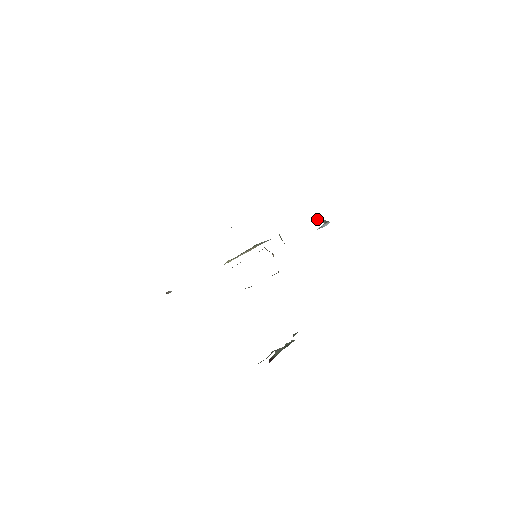
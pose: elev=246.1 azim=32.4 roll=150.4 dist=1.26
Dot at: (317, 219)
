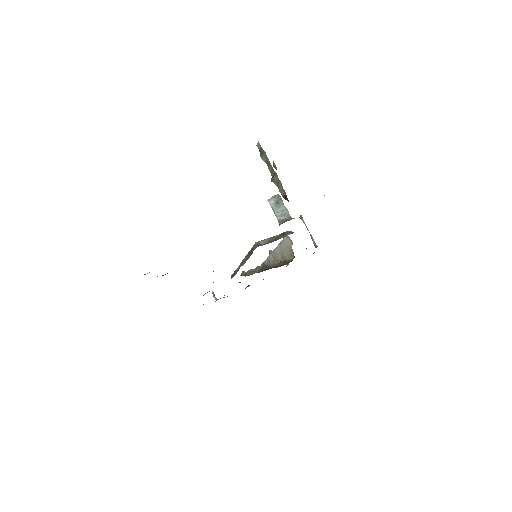
Dot at: (277, 216)
